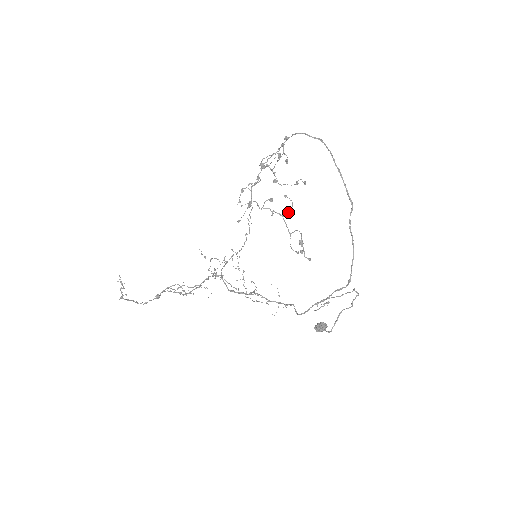
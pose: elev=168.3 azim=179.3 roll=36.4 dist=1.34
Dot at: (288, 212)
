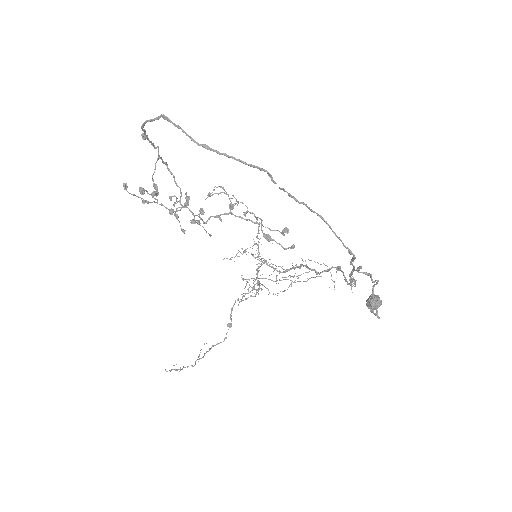
Dot at: (231, 205)
